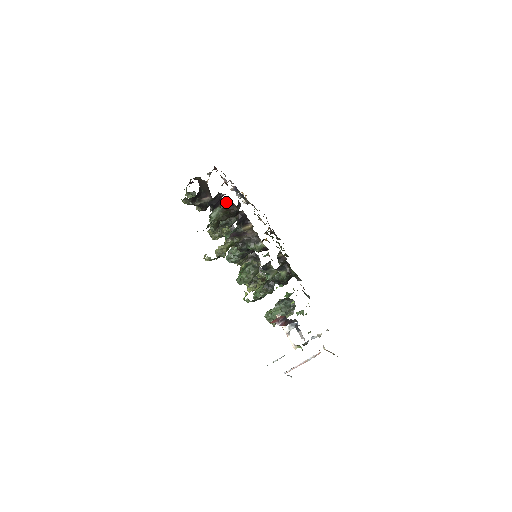
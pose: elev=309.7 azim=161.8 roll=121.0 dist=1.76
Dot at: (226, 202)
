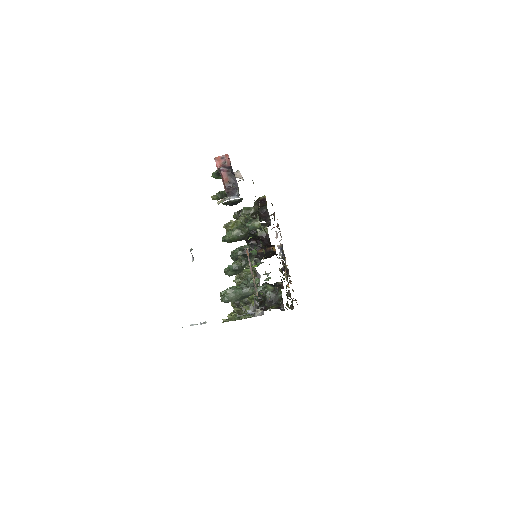
Dot at: (262, 199)
